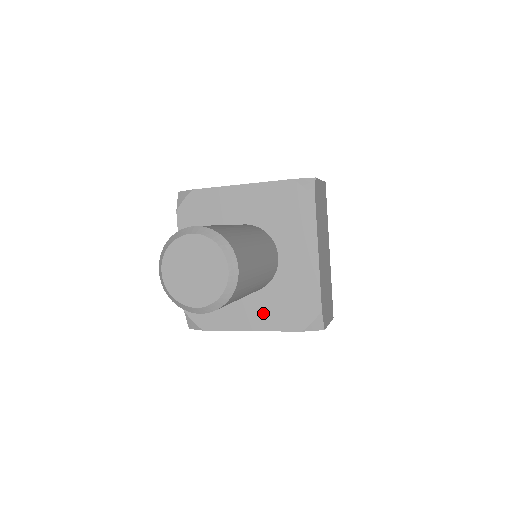
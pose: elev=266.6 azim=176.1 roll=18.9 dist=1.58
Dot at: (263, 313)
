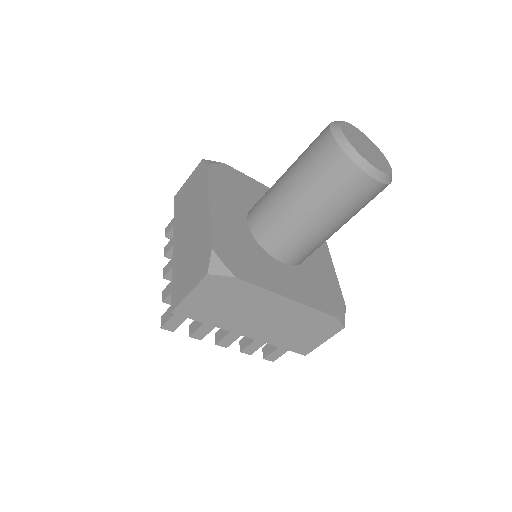
Dot at: (299, 286)
